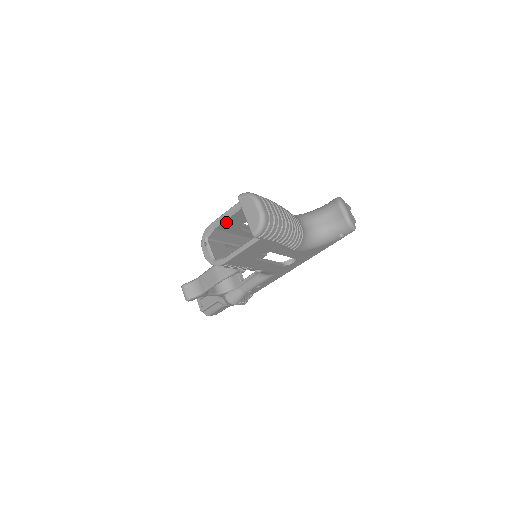
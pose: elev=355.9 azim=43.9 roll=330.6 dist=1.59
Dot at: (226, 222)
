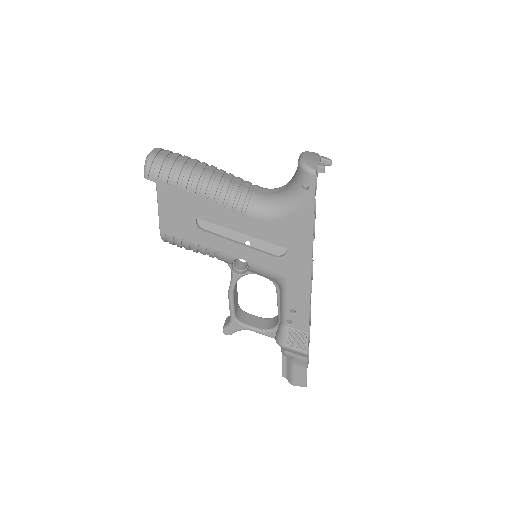
Dot at: occluded
